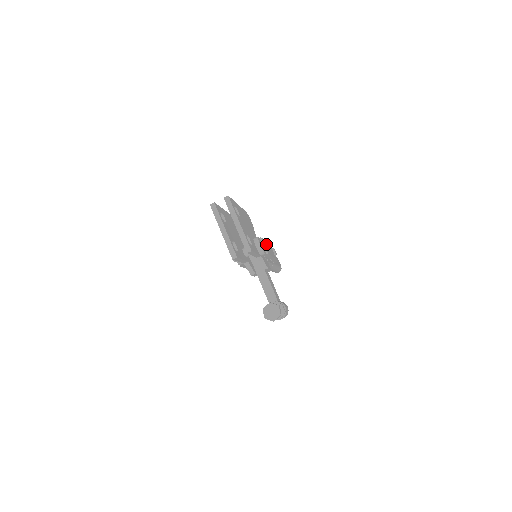
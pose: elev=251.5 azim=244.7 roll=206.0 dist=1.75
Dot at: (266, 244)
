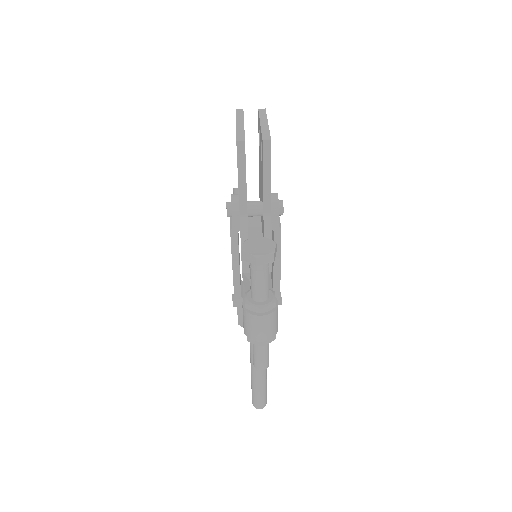
Dot at: occluded
